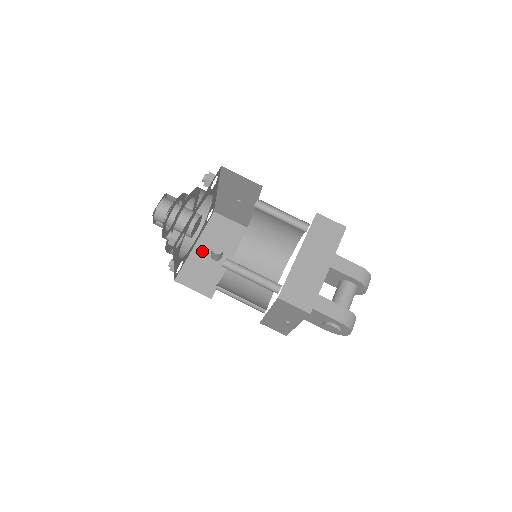
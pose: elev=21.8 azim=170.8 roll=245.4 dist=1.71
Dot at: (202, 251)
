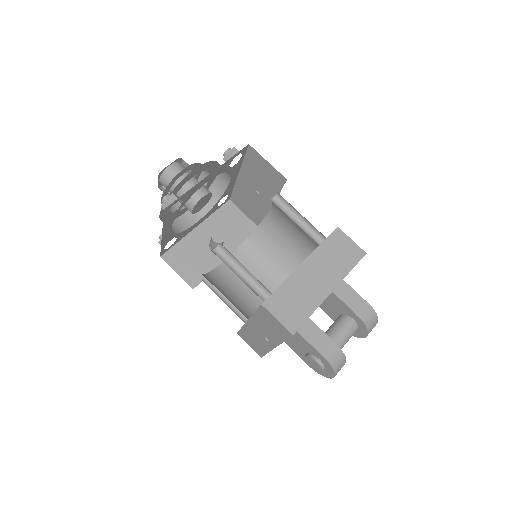
Dot at: (202, 236)
